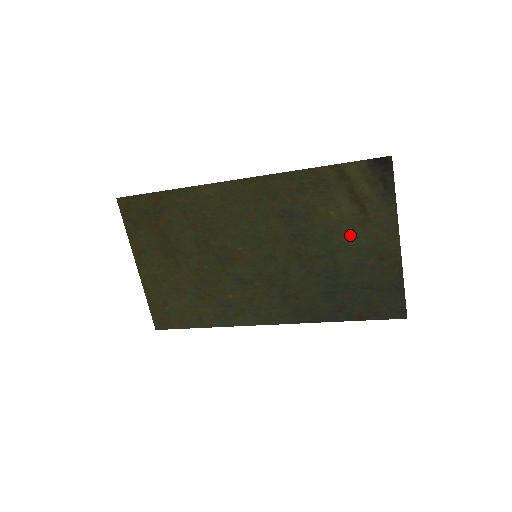
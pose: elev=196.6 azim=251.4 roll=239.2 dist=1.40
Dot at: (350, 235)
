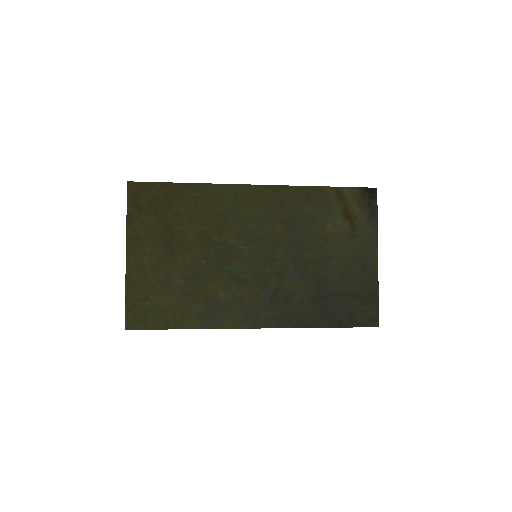
Dot at: (340, 246)
